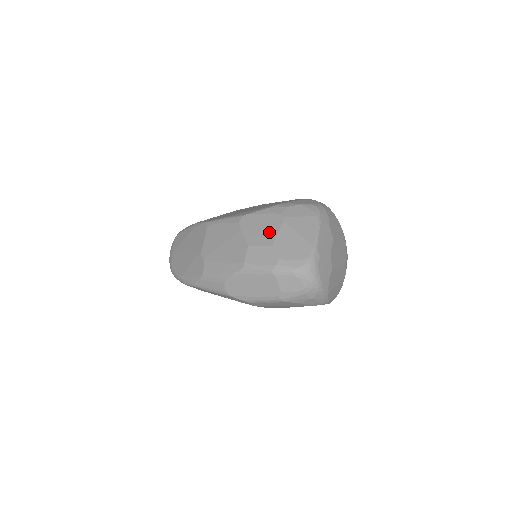
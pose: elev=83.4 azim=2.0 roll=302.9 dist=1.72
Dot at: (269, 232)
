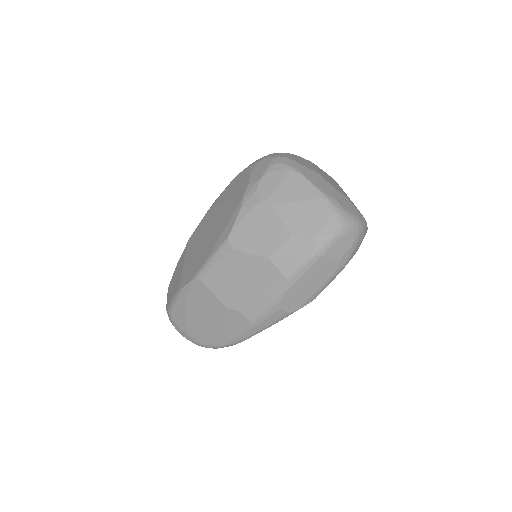
Dot at: (272, 228)
